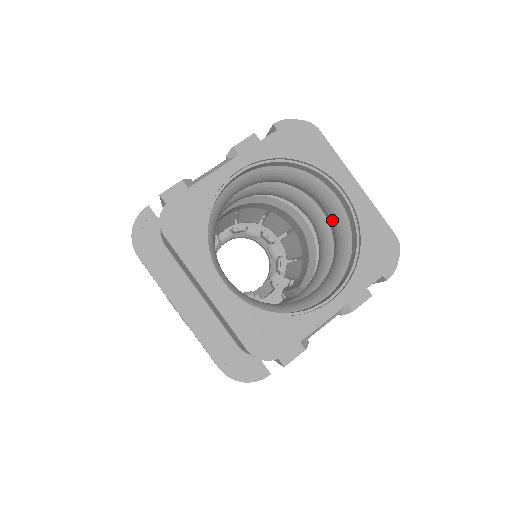
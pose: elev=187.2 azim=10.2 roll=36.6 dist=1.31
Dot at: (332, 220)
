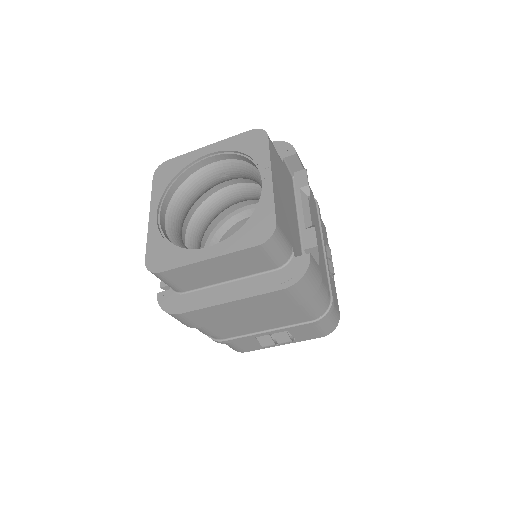
Dot at: (230, 174)
